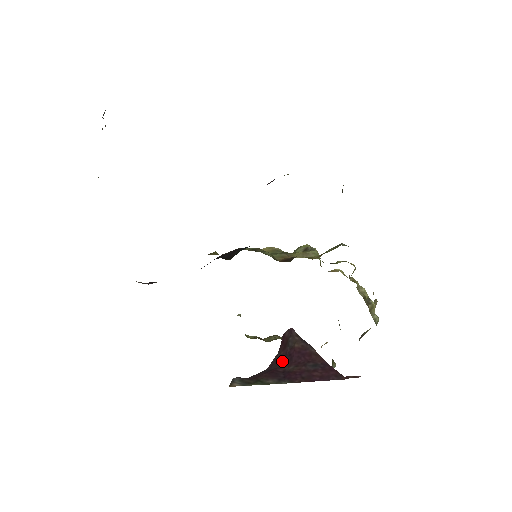
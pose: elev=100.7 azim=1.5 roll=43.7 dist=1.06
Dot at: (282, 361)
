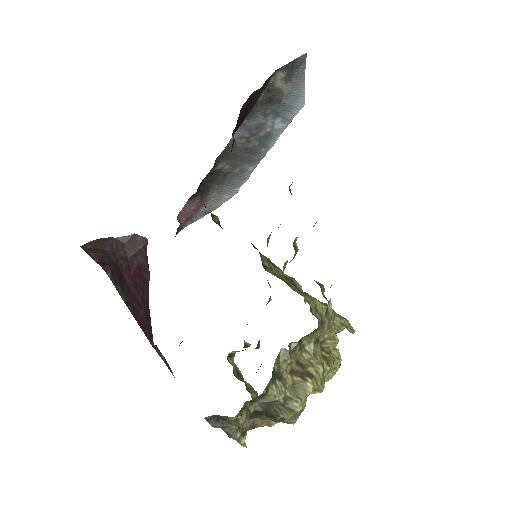
Dot at: (124, 262)
